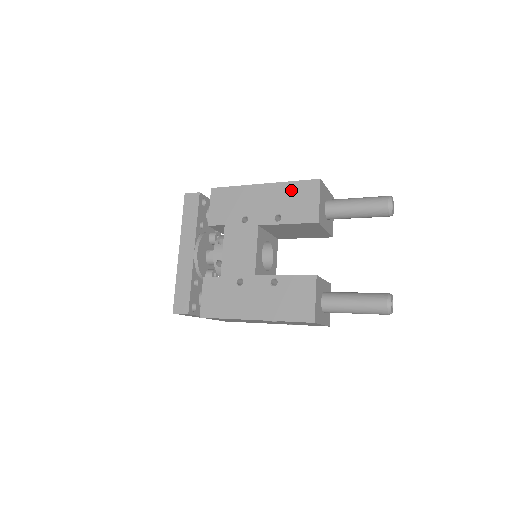
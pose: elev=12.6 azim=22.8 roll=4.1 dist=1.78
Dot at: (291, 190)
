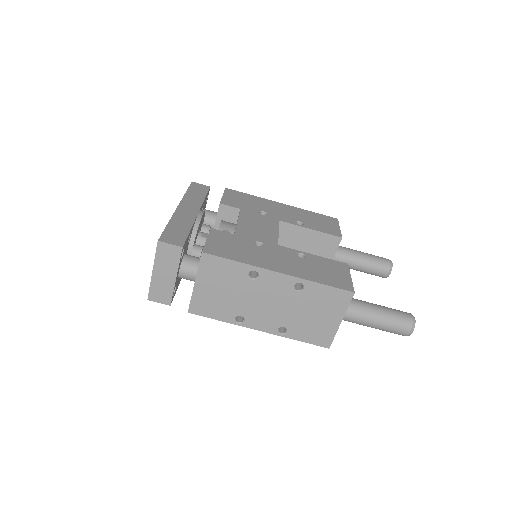
Dot at: (311, 215)
